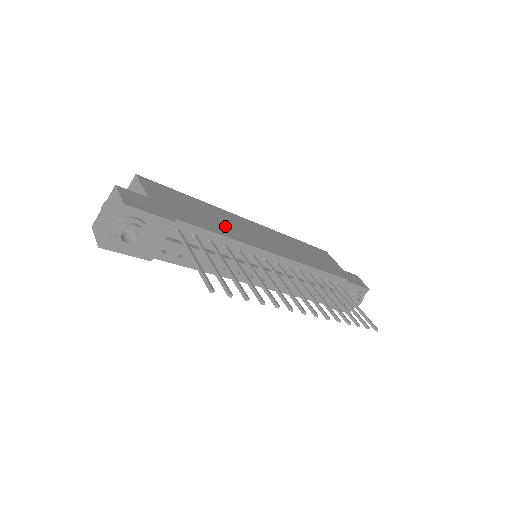
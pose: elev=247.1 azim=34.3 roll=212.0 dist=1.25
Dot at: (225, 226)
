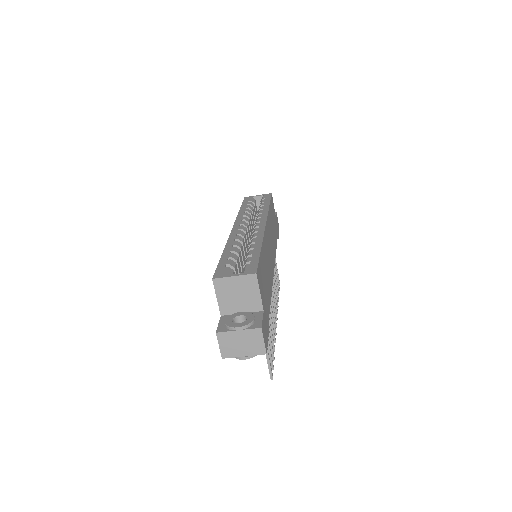
Dot at: (269, 274)
